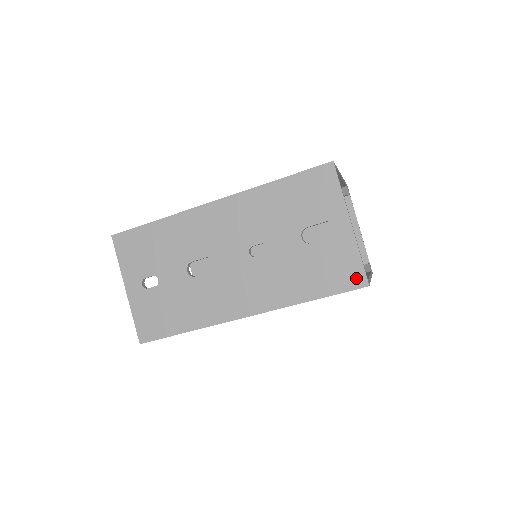
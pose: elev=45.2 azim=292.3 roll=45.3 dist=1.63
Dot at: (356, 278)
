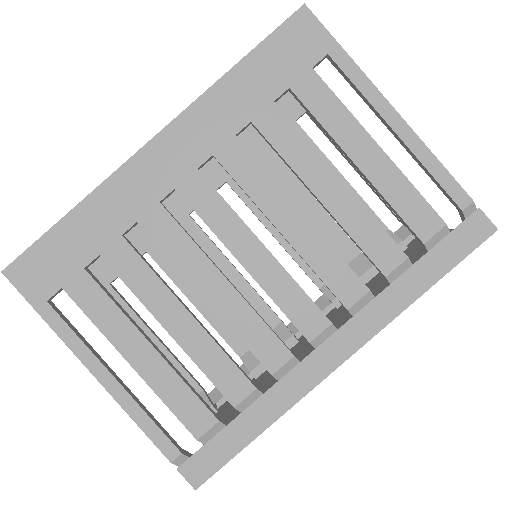
Dot at: occluded
